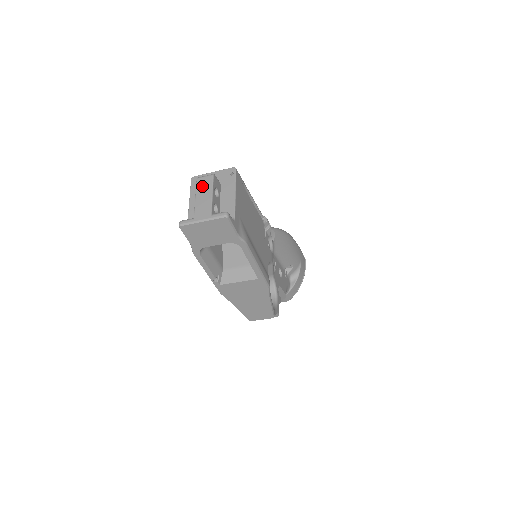
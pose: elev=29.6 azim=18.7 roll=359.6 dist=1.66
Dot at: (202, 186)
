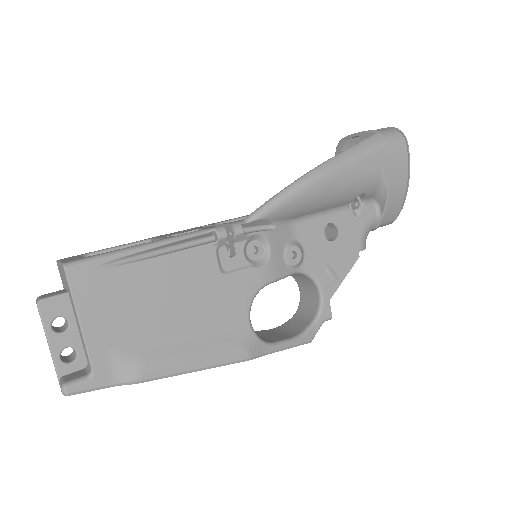
Dot at: occluded
